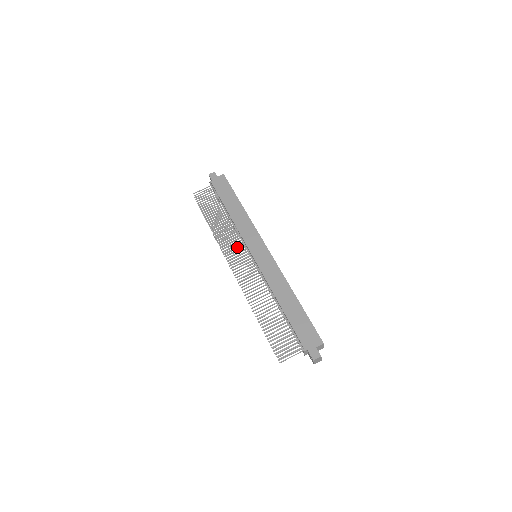
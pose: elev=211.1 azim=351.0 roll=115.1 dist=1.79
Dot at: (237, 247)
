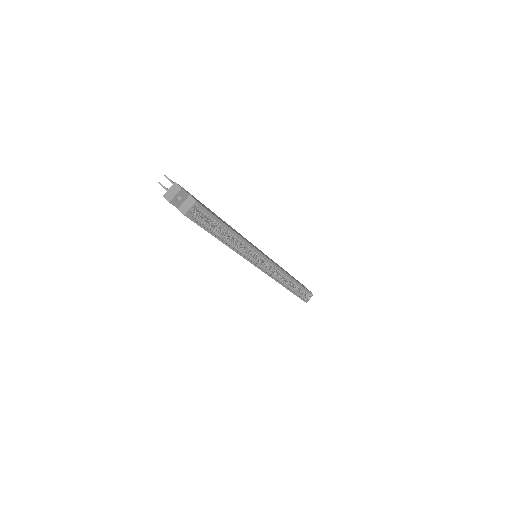
Dot at: occluded
